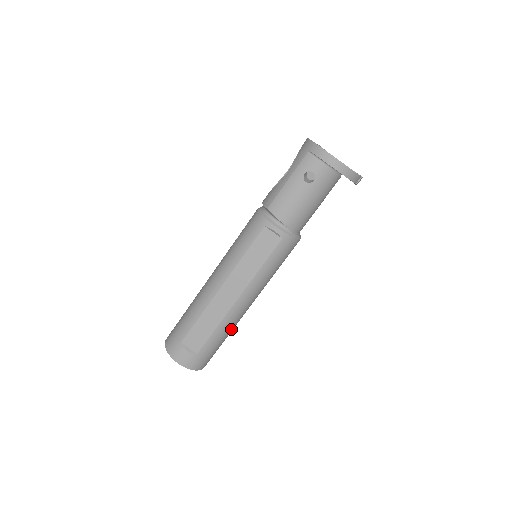
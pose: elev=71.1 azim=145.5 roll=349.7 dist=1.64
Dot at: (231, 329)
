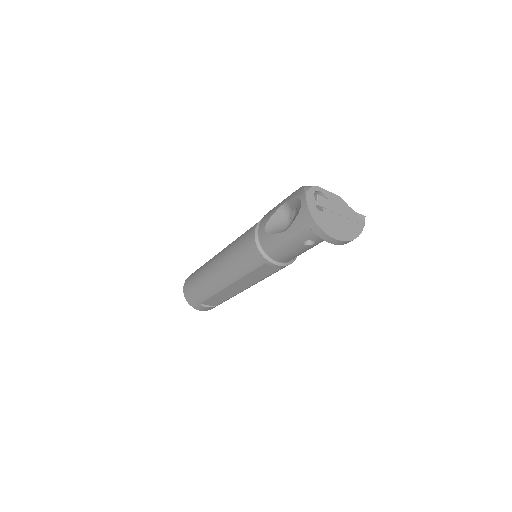
Dot at: occluded
